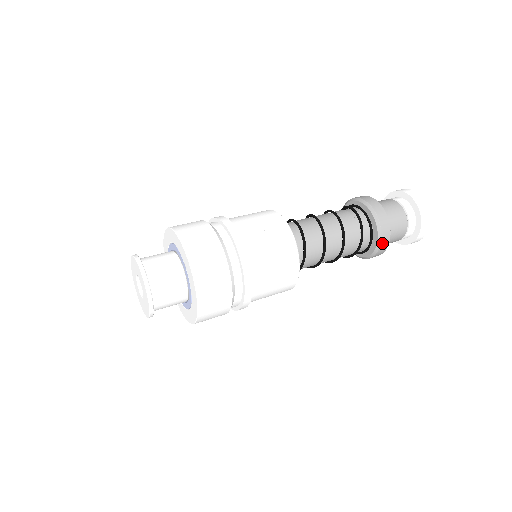
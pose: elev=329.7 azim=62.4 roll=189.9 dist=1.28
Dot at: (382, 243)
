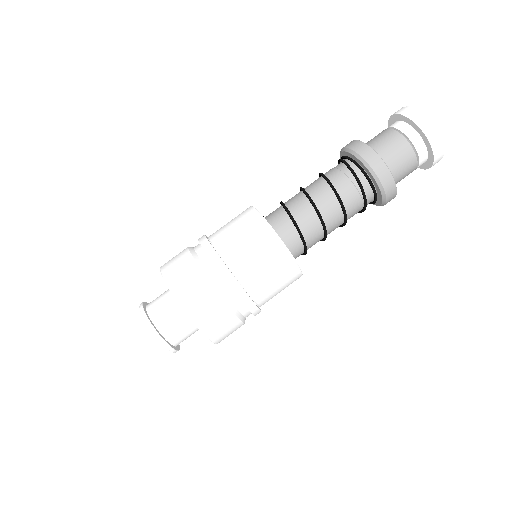
Dot at: occluded
